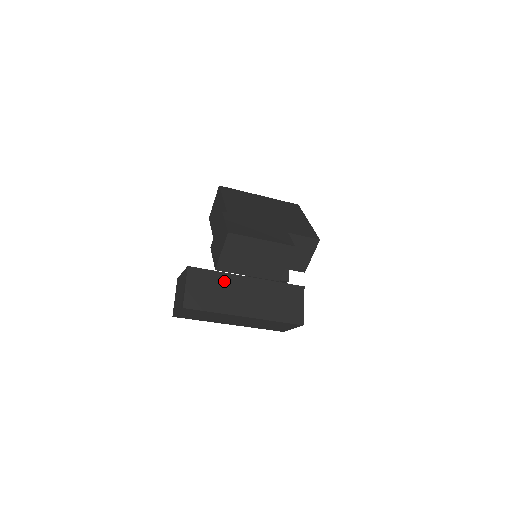
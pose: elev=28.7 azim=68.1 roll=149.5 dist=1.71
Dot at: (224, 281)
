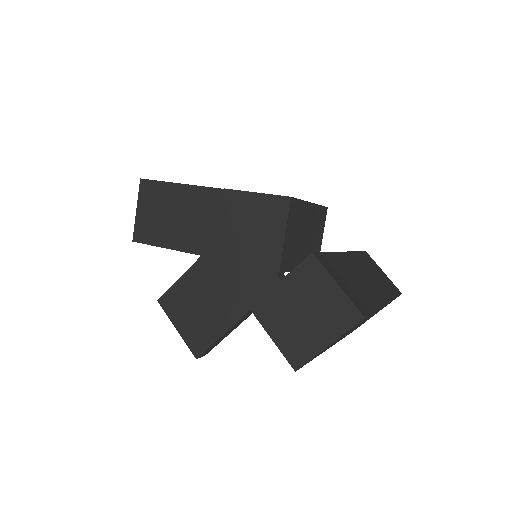
Dot at: (343, 264)
